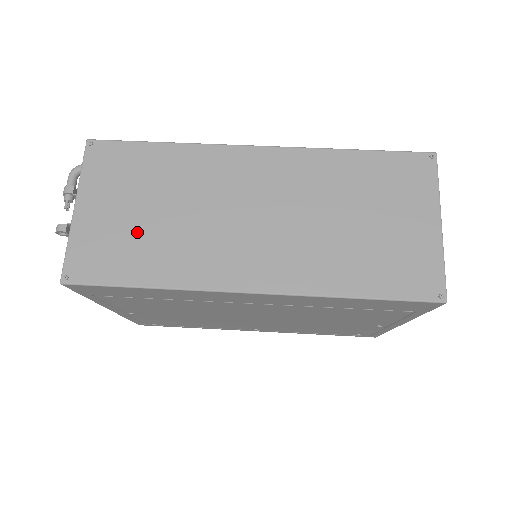
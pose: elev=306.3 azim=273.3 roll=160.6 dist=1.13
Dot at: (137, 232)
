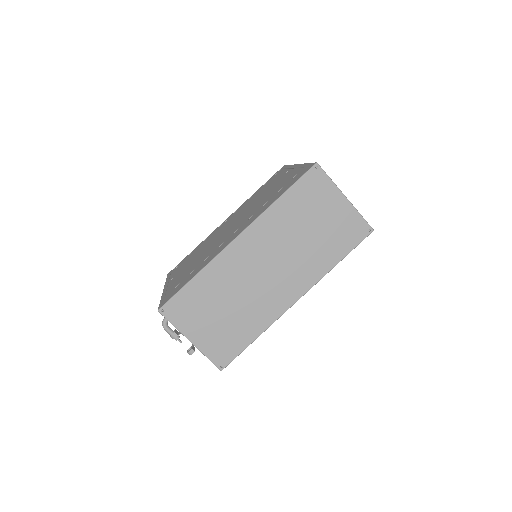
Dot at: (228, 324)
